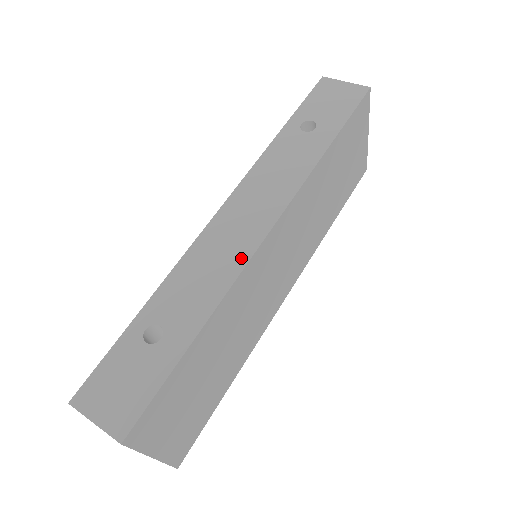
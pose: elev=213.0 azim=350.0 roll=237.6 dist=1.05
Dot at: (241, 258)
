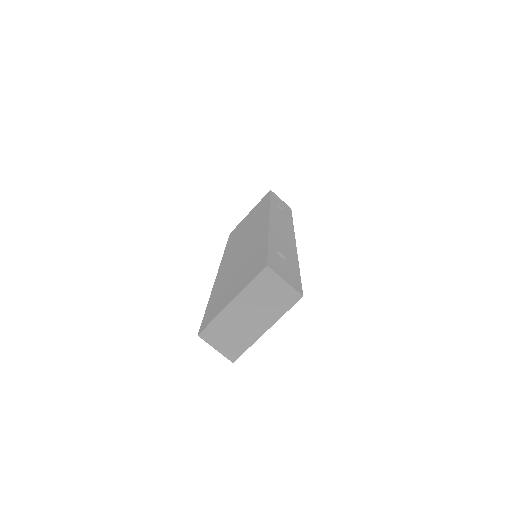
Dot at: (293, 245)
